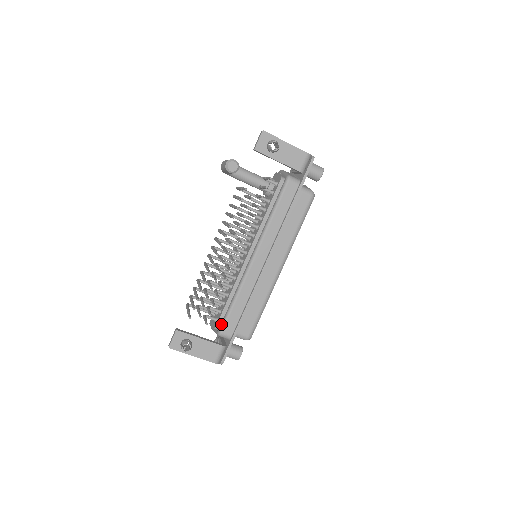
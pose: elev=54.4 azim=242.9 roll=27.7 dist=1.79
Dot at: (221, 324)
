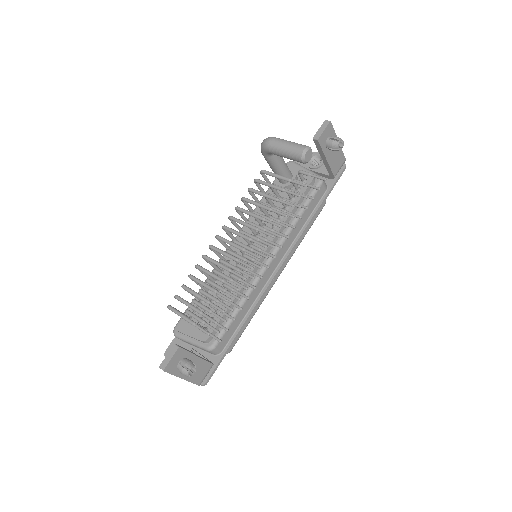
Dot at: occluded
